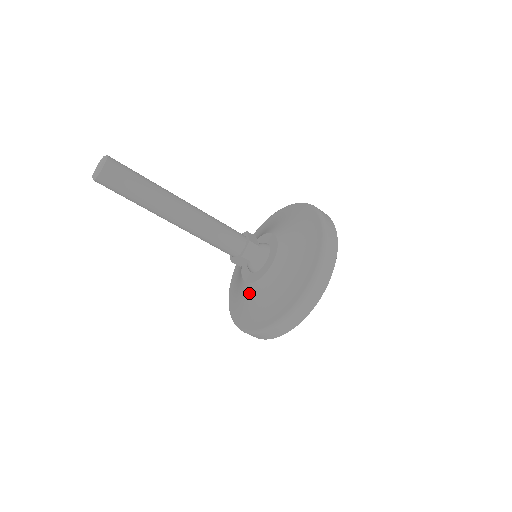
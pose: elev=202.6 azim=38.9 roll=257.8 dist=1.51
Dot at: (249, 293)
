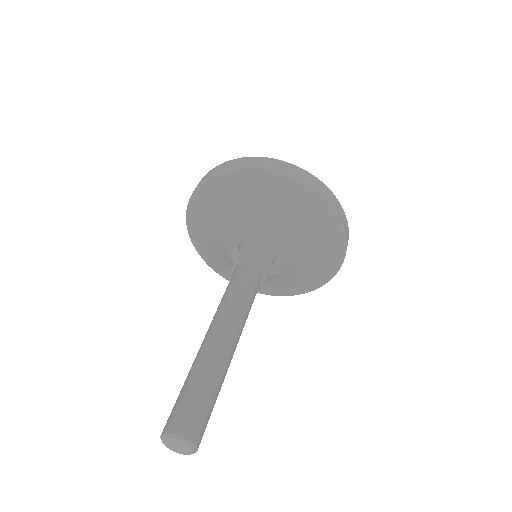
Dot at: occluded
